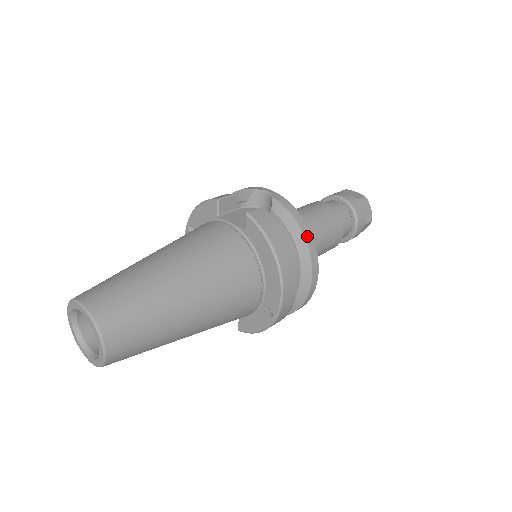
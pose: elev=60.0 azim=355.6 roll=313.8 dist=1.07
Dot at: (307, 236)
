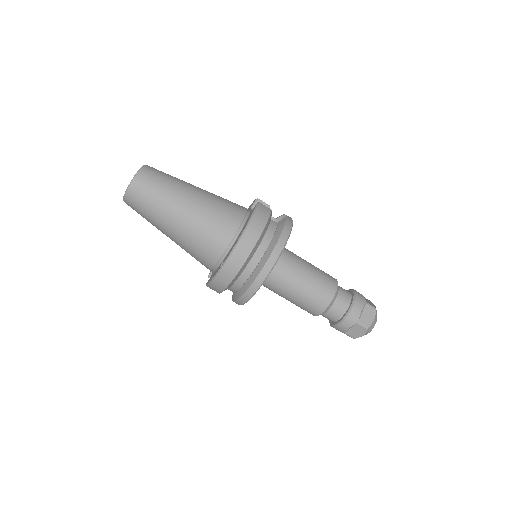
Dot at: (281, 241)
